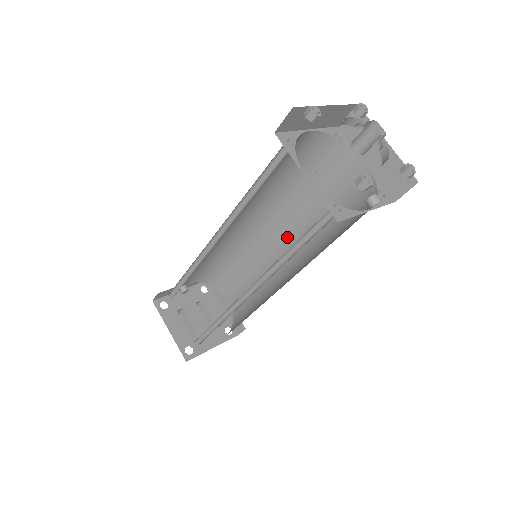
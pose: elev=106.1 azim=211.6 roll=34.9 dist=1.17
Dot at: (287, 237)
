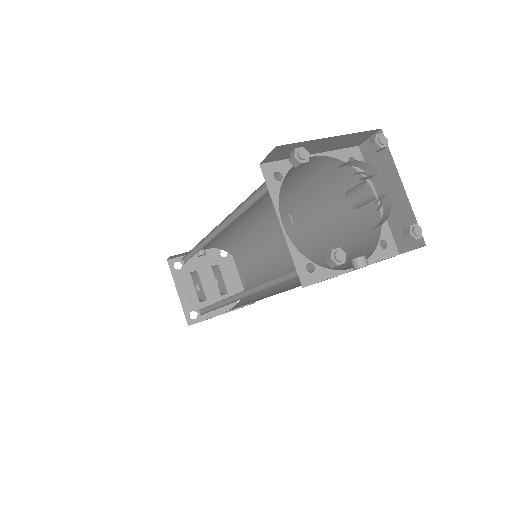
Dot at: (296, 239)
